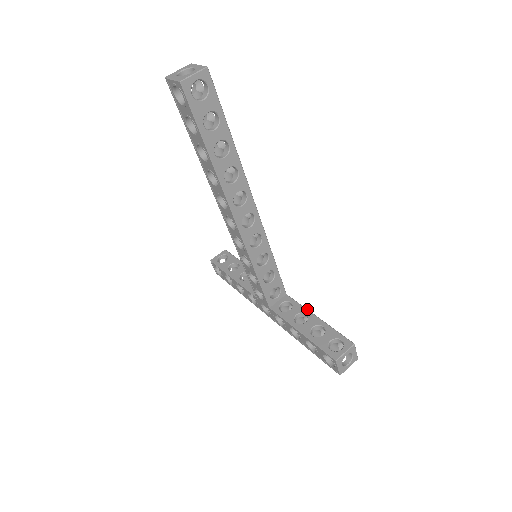
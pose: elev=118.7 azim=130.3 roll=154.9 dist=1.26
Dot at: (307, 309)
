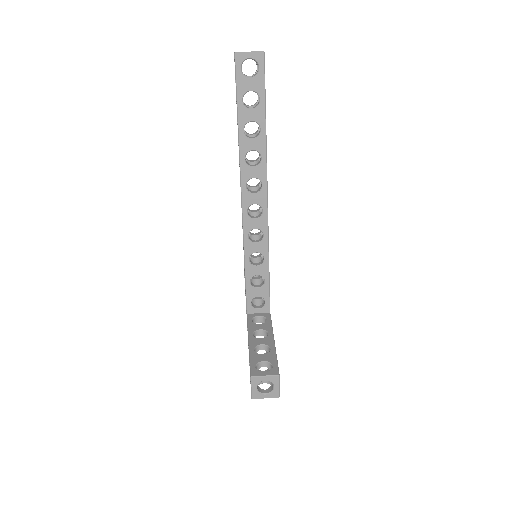
Dot at: occluded
